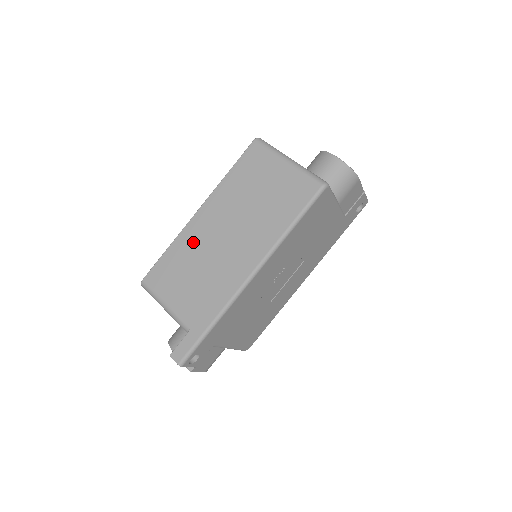
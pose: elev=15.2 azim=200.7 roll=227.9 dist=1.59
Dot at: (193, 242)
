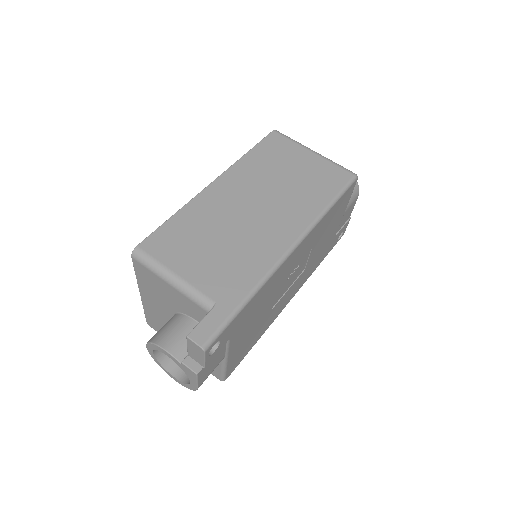
Dot at: (211, 210)
